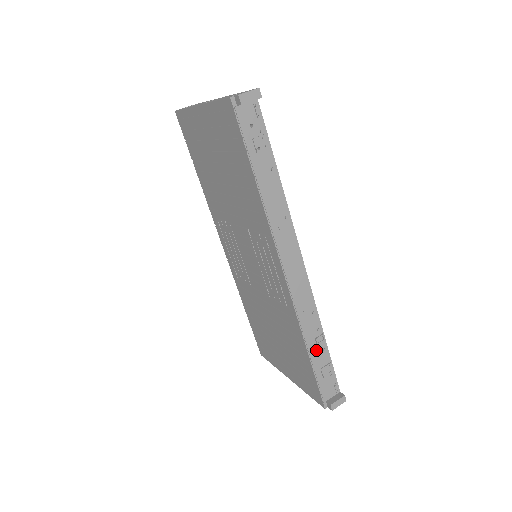
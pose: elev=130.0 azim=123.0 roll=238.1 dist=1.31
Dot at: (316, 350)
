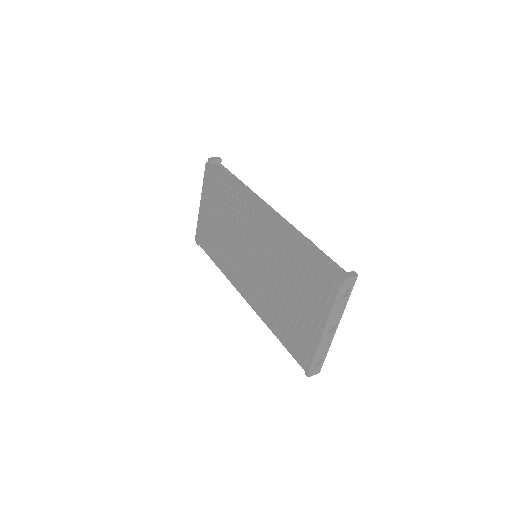
Dot at: (308, 248)
